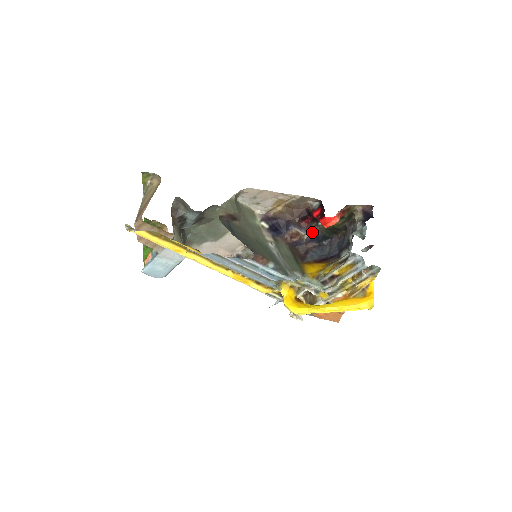
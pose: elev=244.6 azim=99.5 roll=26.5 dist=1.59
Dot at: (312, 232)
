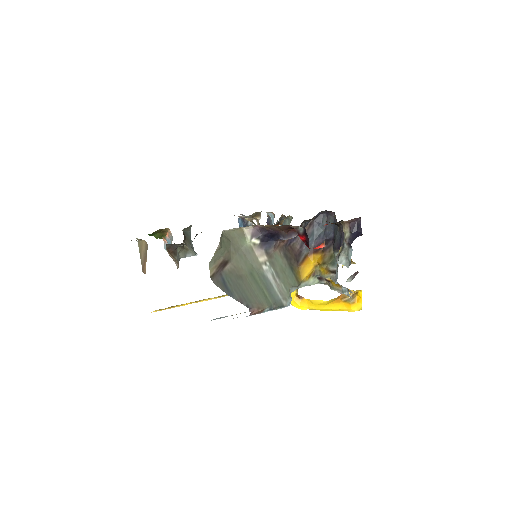
Dot at: (305, 222)
